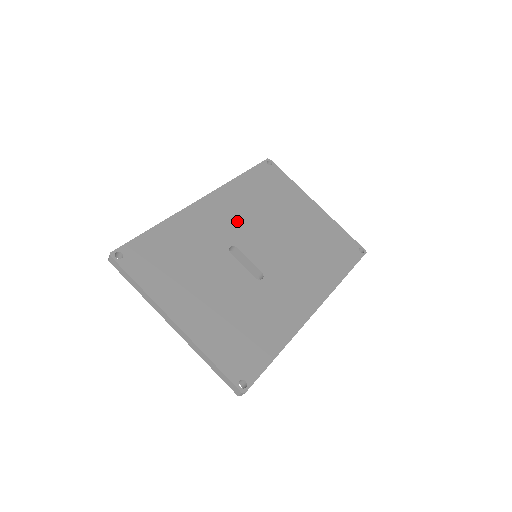
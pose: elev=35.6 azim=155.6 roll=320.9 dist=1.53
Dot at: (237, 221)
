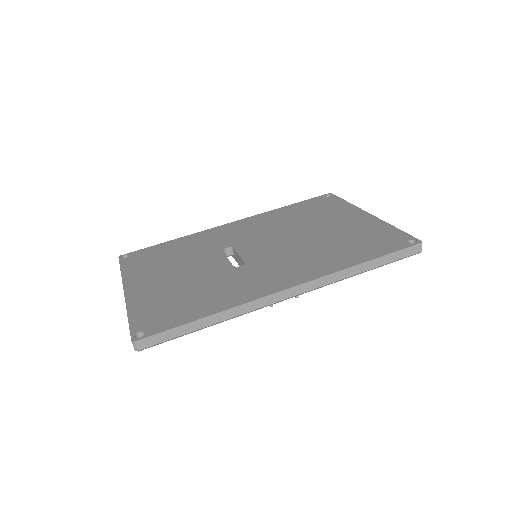
Dot at: (251, 232)
